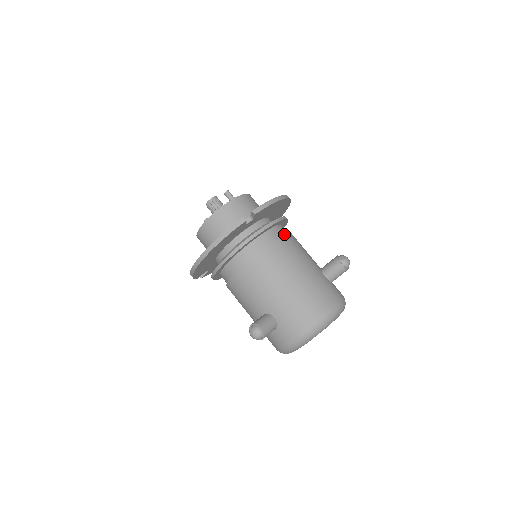
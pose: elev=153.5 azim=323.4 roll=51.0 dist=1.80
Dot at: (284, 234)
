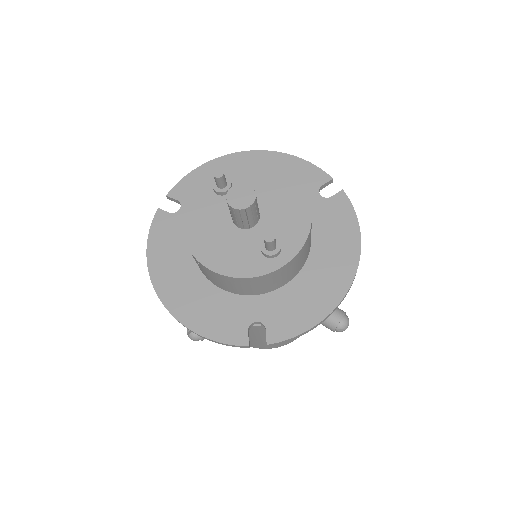
Dot at: occluded
